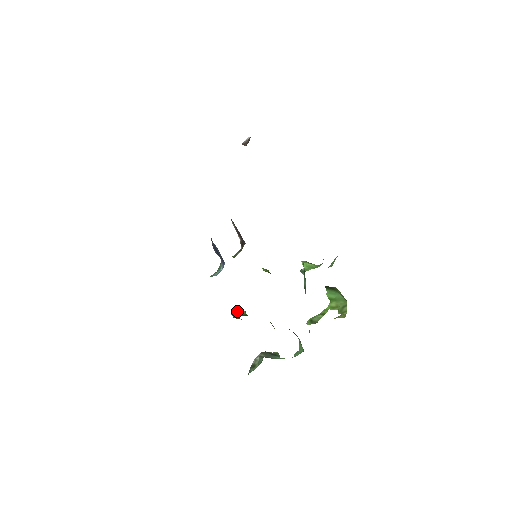
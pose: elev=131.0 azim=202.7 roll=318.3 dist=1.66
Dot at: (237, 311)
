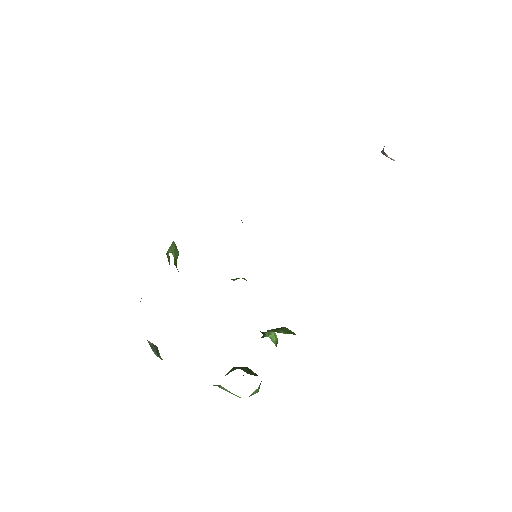
Dot at: (176, 250)
